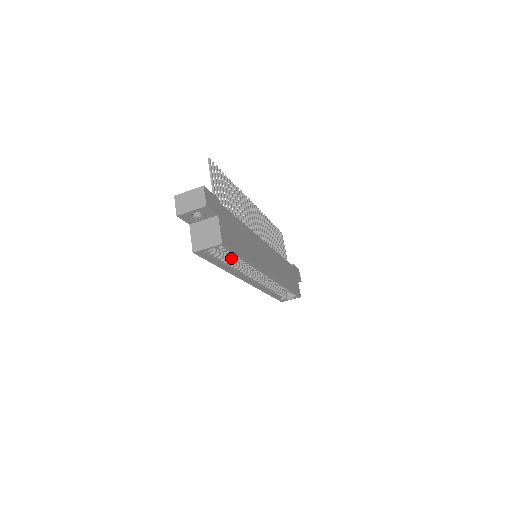
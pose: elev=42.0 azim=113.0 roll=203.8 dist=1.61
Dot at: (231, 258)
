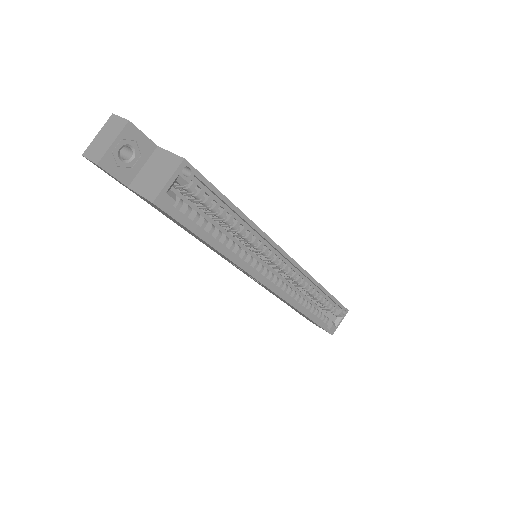
Dot at: occluded
